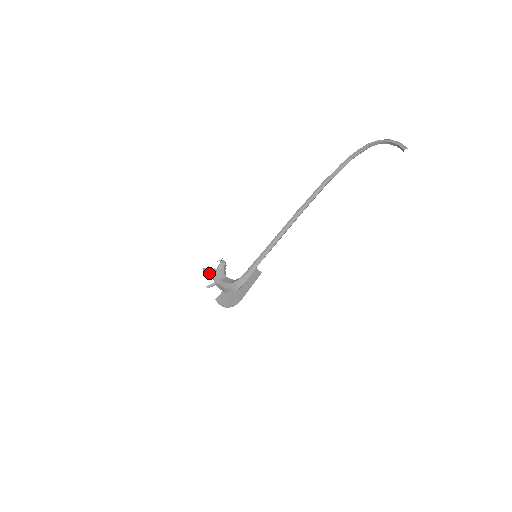
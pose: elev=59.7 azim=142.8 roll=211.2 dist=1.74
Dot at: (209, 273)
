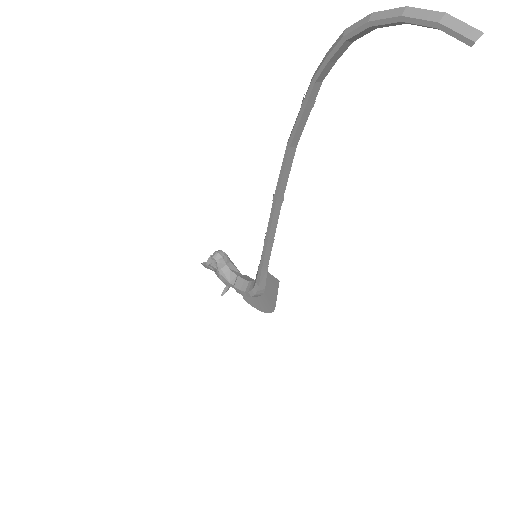
Dot at: occluded
